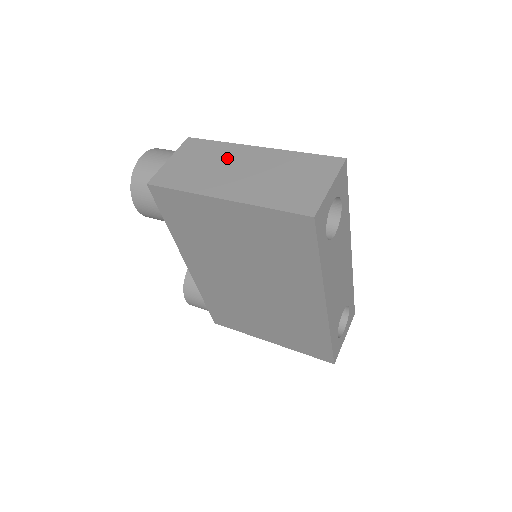
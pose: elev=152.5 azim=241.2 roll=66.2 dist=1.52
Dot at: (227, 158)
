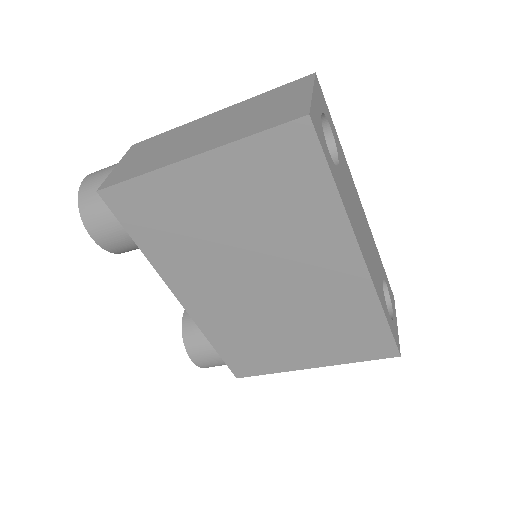
Dot at: (182, 134)
